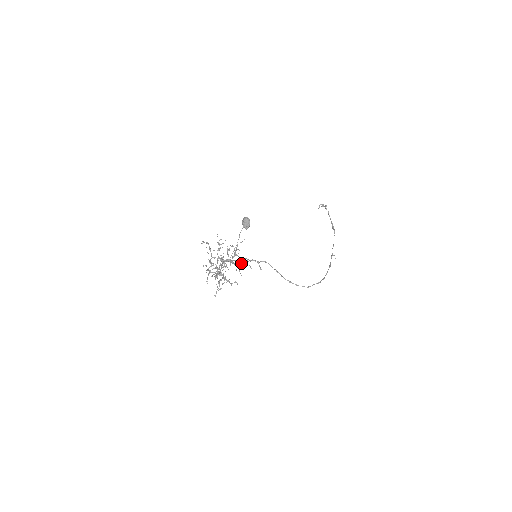
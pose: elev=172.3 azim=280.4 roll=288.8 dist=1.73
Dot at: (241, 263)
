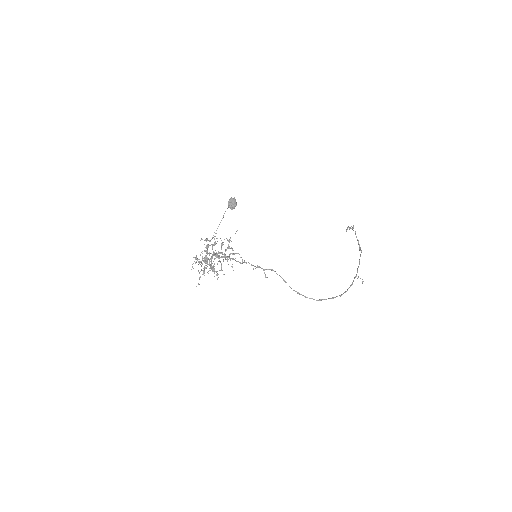
Dot at: (232, 254)
